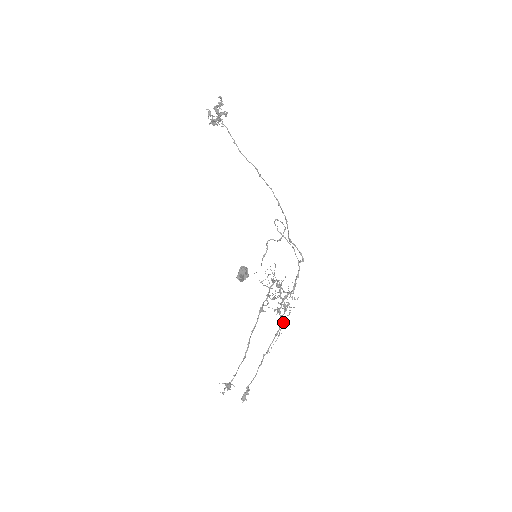
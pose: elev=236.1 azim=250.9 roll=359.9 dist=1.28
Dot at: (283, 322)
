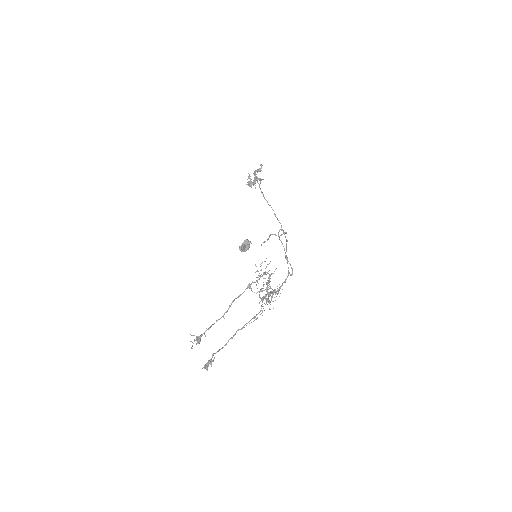
Dot at: (263, 308)
